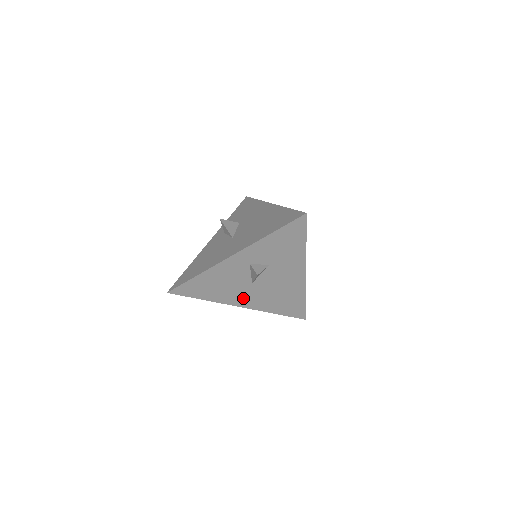
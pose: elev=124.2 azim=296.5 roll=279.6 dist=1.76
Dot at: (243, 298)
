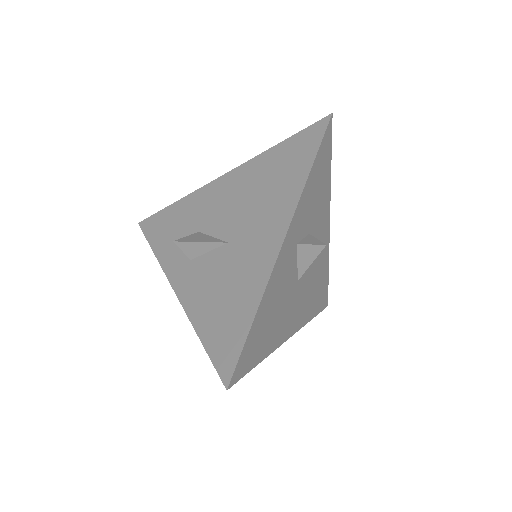
Dot at: (291, 318)
